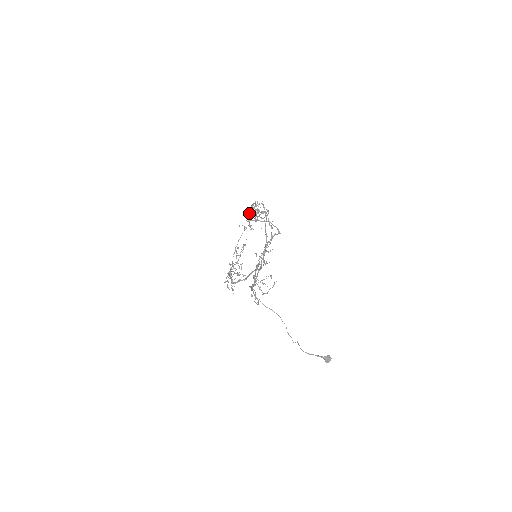
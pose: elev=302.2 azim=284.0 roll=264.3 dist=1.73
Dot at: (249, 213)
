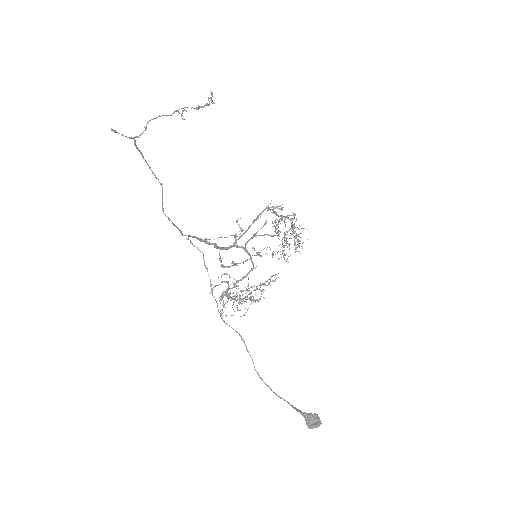
Dot at: (276, 225)
